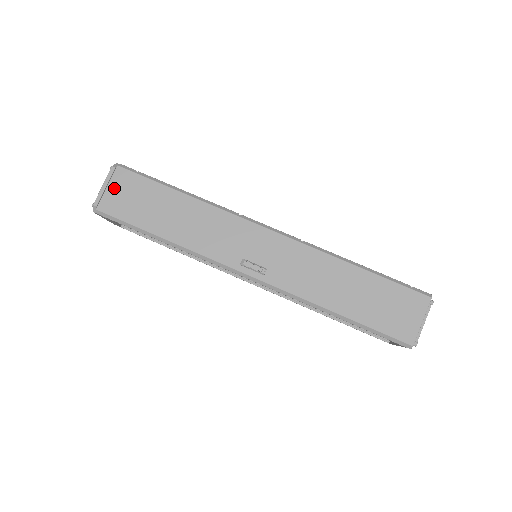
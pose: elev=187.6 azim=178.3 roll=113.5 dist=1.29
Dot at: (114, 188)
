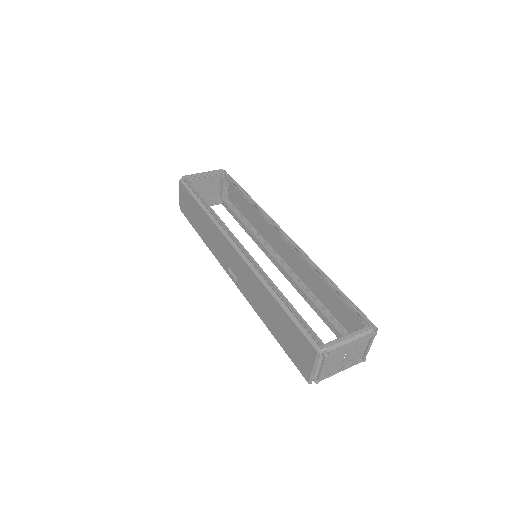
Dot at: (182, 197)
